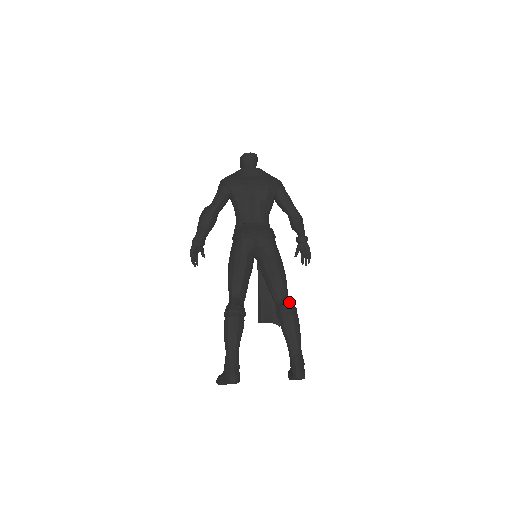
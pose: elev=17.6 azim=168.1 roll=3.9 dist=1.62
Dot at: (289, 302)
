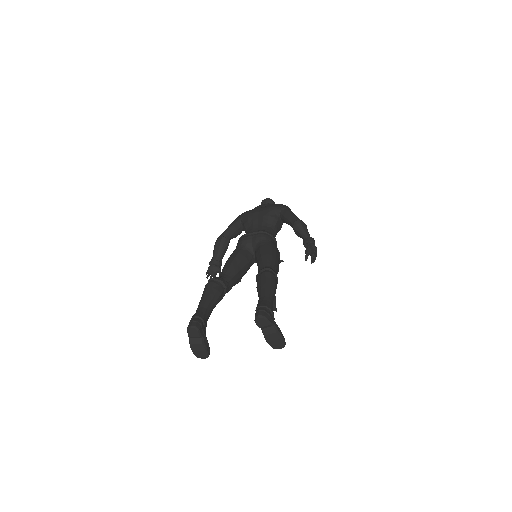
Dot at: occluded
